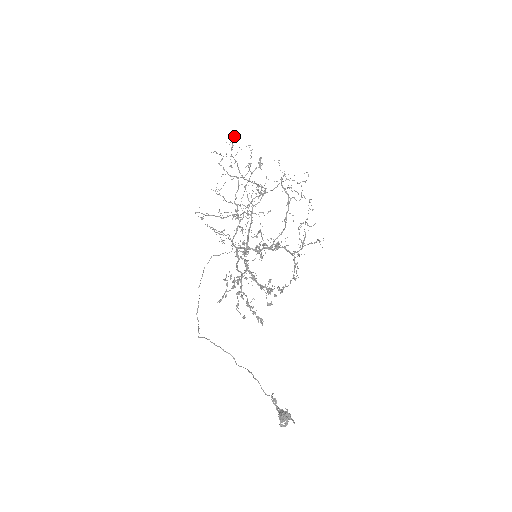
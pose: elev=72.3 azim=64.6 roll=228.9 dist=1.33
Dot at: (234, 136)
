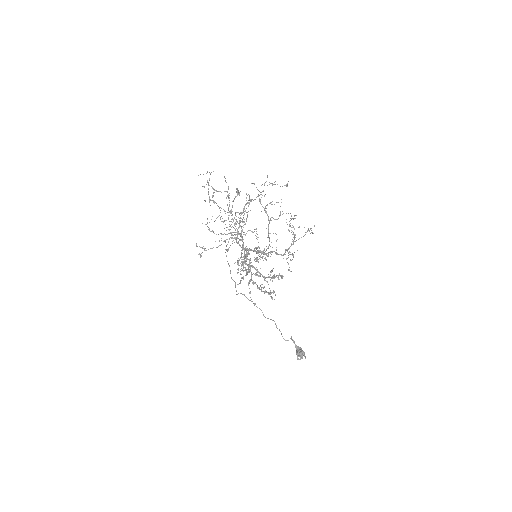
Dot at: (207, 180)
